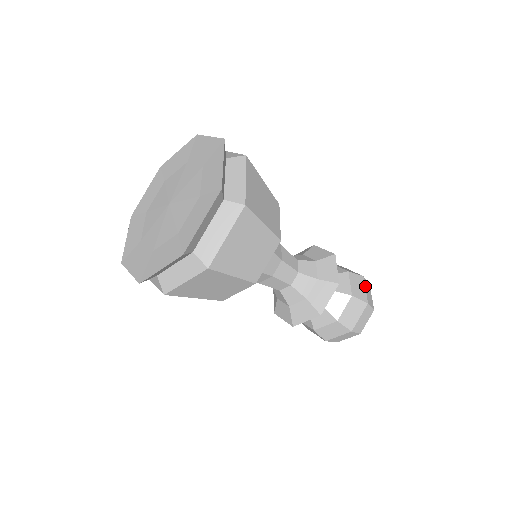
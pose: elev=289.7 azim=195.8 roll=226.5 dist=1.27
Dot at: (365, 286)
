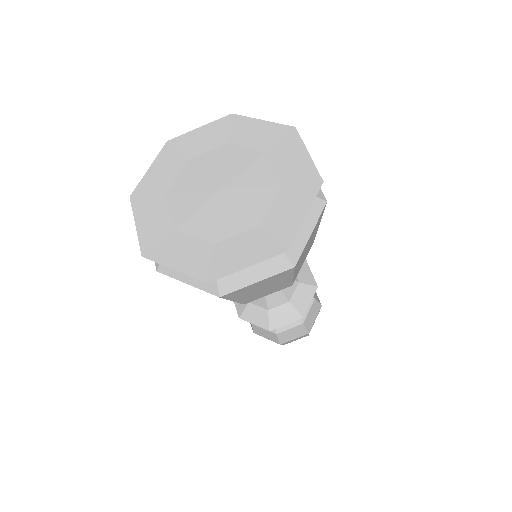
Dot at: occluded
